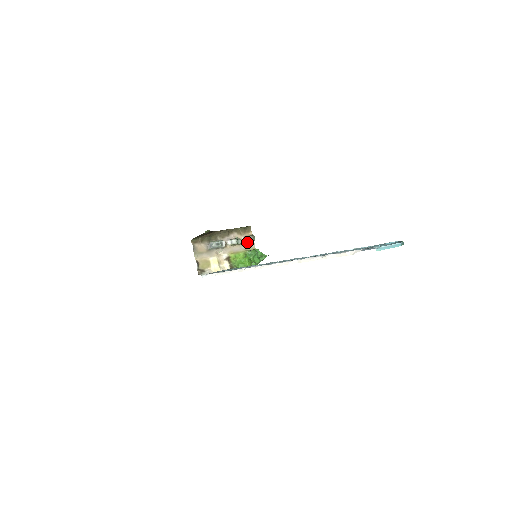
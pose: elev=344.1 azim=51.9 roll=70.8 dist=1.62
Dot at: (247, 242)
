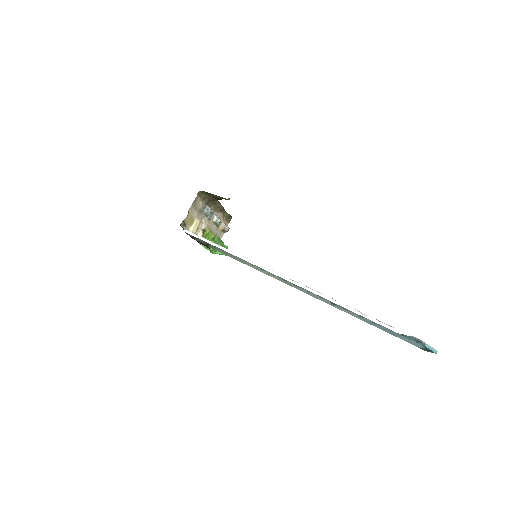
Dot at: (222, 229)
